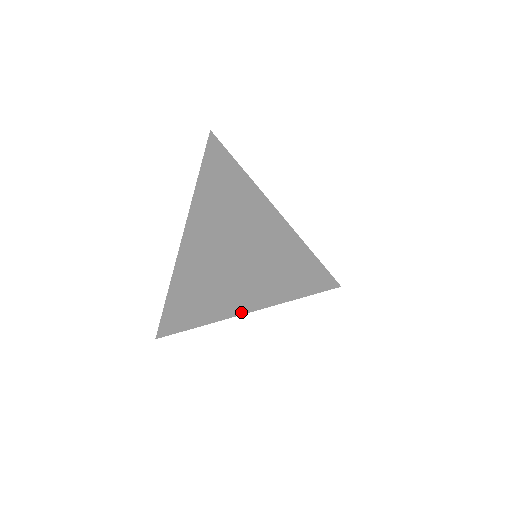
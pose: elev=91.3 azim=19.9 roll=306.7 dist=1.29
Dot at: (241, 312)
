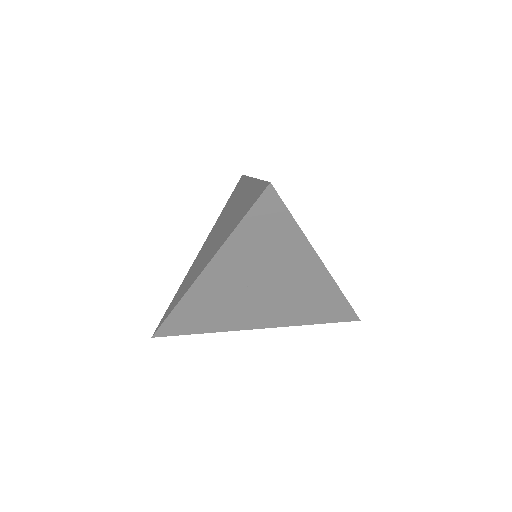
Dot at: (207, 263)
